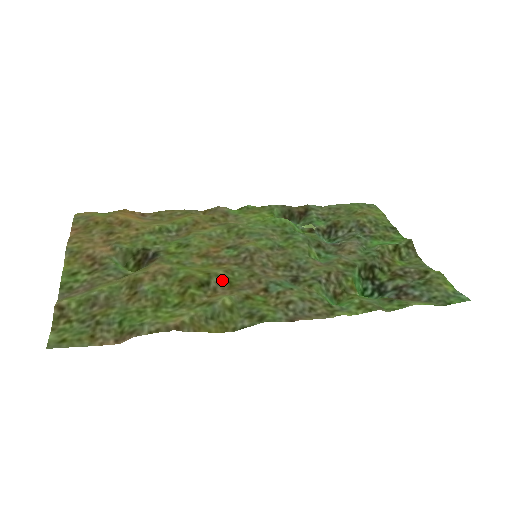
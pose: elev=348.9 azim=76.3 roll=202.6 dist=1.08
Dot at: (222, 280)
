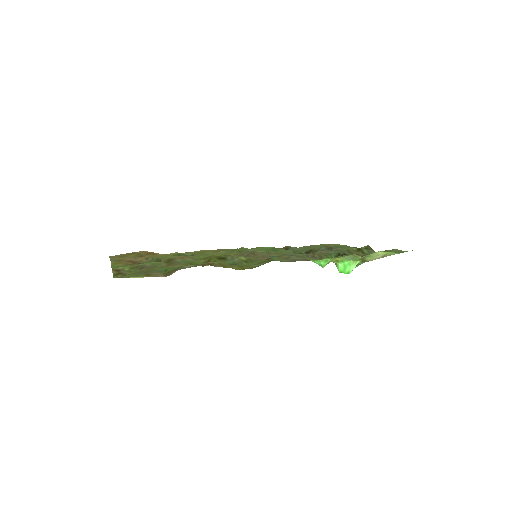
Dot at: (235, 258)
